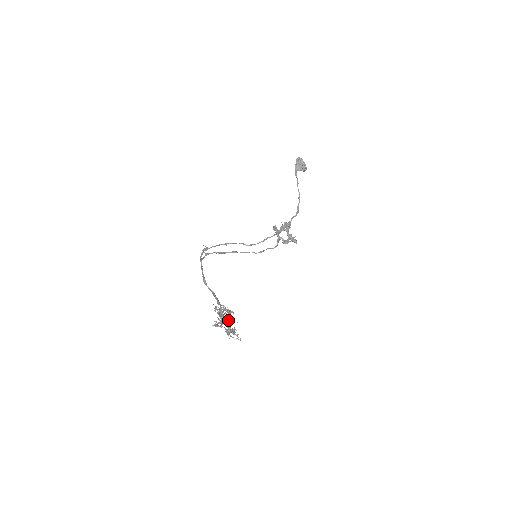
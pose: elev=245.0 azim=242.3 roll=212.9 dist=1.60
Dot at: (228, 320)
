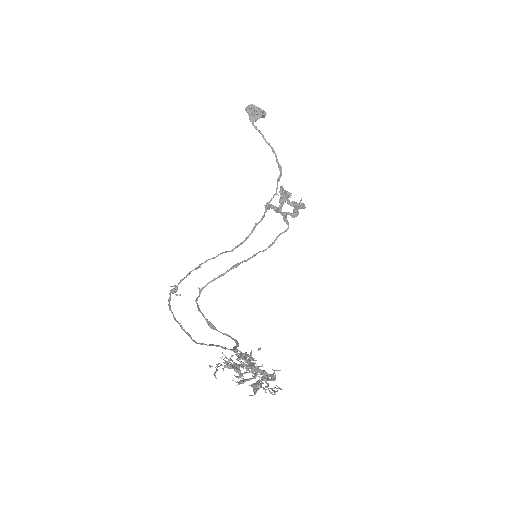
Dot at: (249, 368)
